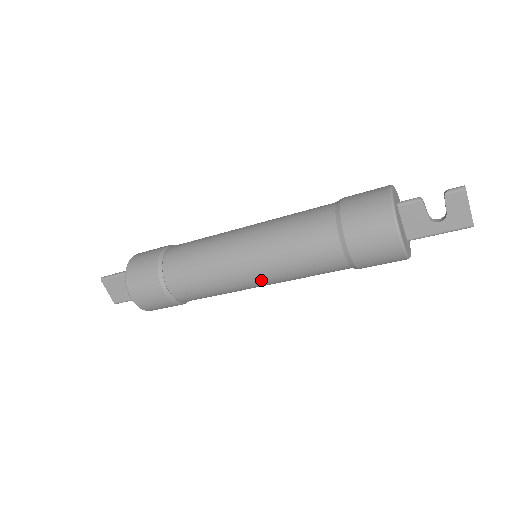
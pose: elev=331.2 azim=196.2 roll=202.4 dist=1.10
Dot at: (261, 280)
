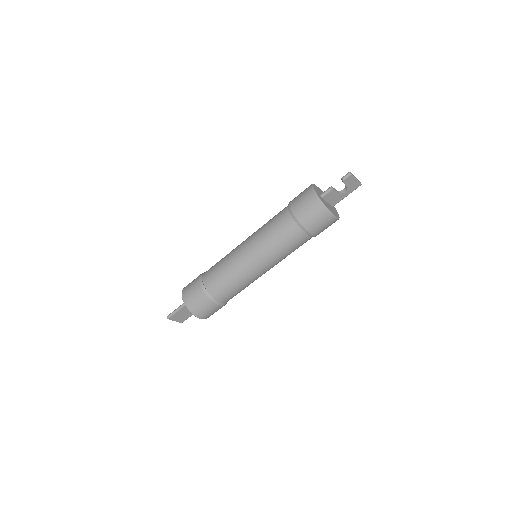
Dot at: occluded
